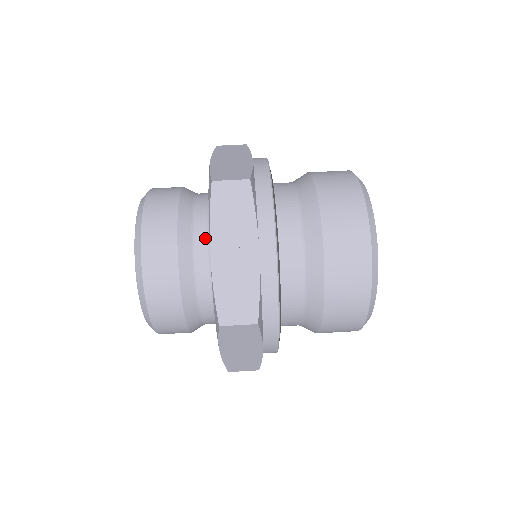
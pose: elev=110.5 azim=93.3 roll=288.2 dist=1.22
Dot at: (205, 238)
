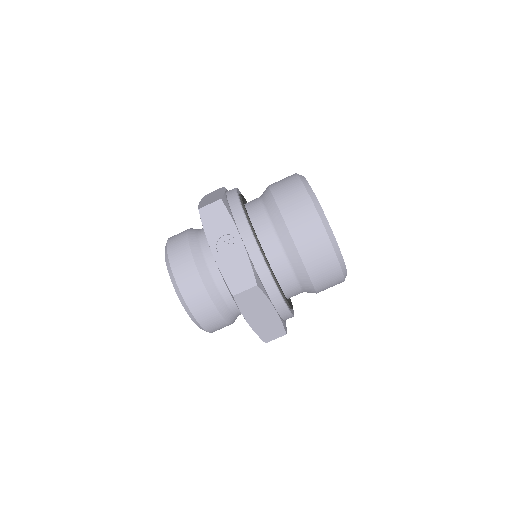
Dot at: (210, 250)
